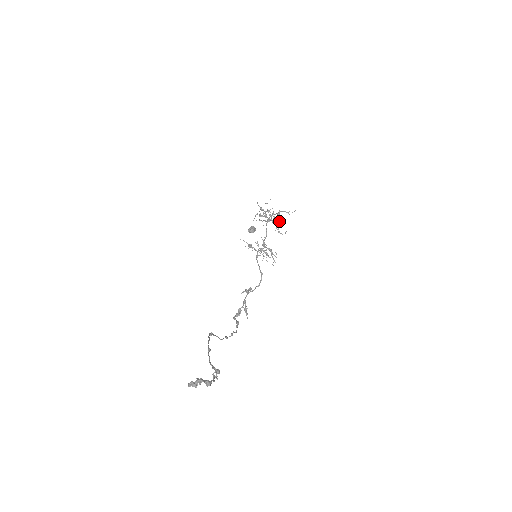
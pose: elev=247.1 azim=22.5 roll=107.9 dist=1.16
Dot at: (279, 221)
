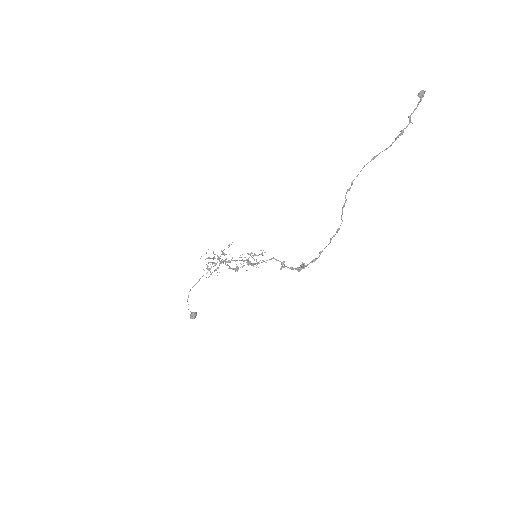
Dot at: occluded
